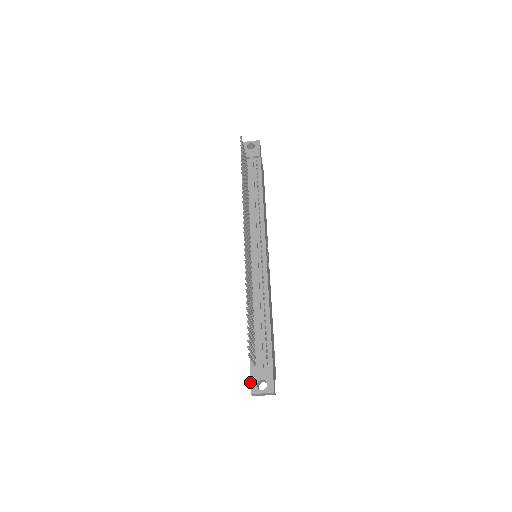
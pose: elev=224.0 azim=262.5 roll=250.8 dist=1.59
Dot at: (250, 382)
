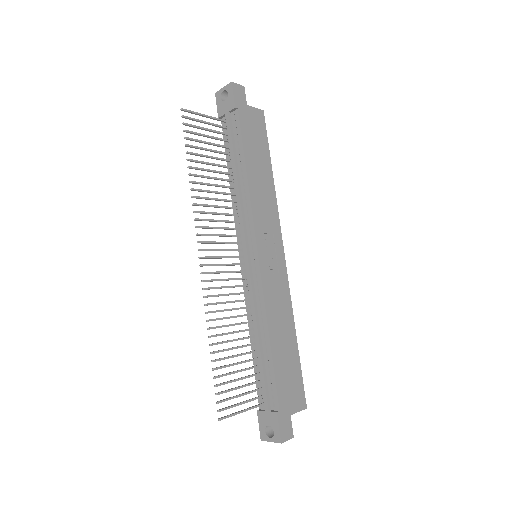
Dot at: occluded
